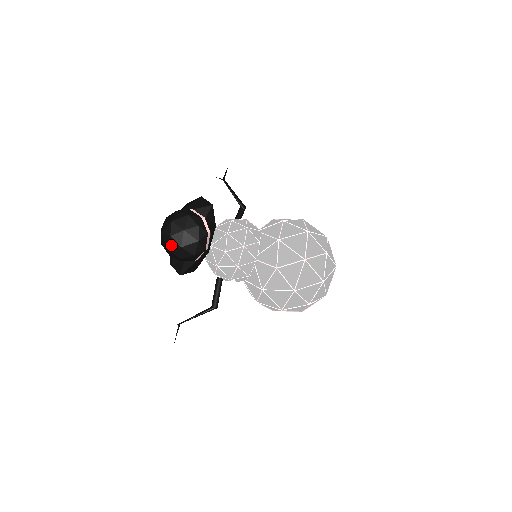
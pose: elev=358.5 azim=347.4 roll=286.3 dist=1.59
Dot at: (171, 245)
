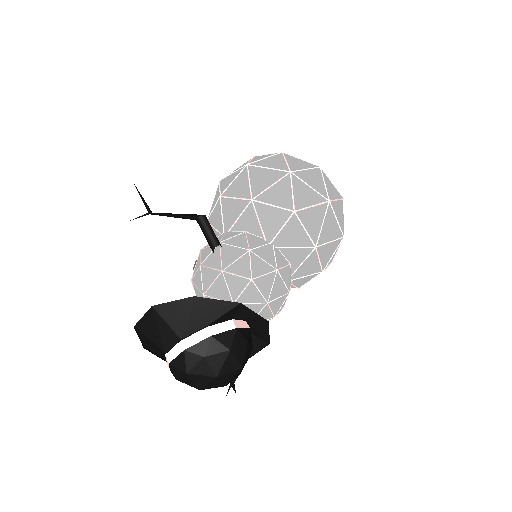
Dot at: occluded
